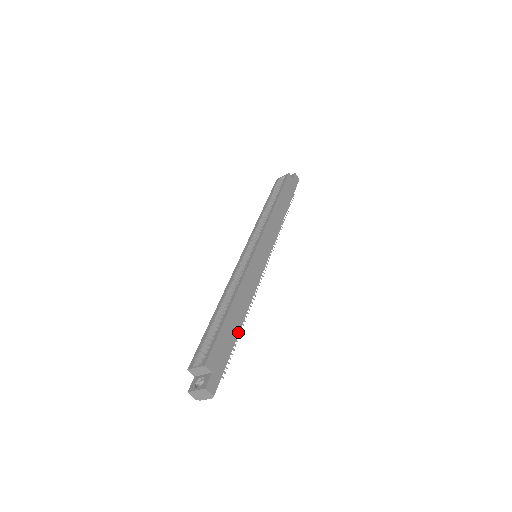
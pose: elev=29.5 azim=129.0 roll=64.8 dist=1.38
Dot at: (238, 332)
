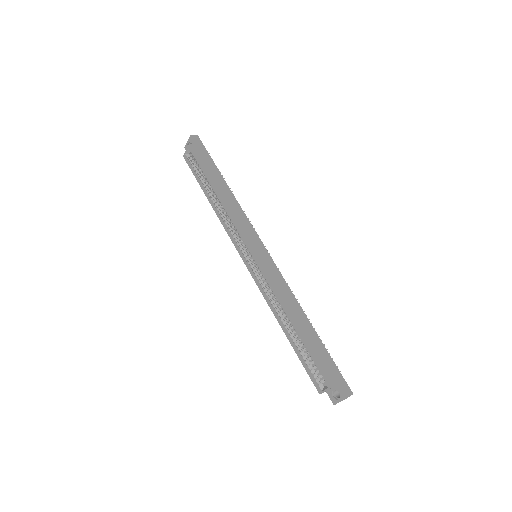
Dot at: (316, 334)
